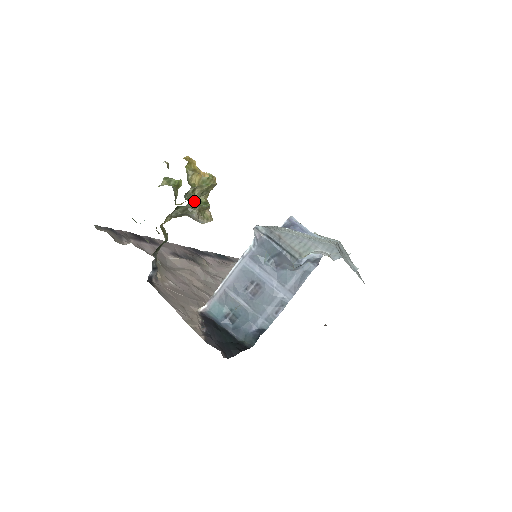
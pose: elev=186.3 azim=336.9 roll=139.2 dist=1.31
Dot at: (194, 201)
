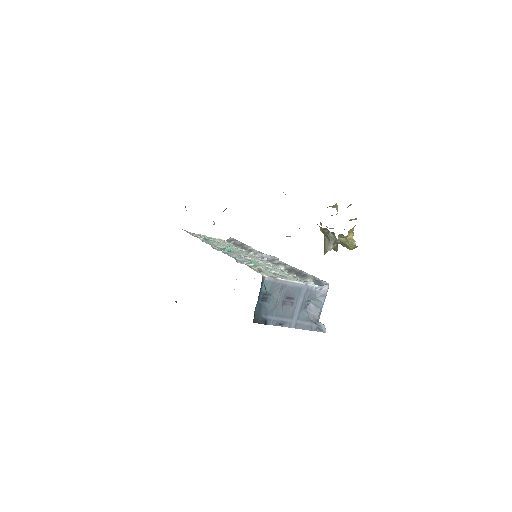
Dot at: (338, 241)
